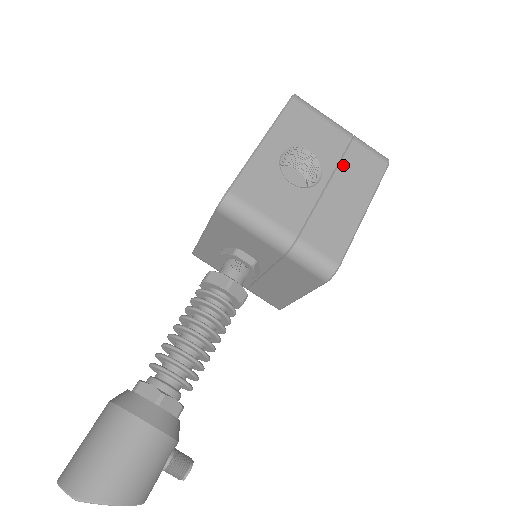
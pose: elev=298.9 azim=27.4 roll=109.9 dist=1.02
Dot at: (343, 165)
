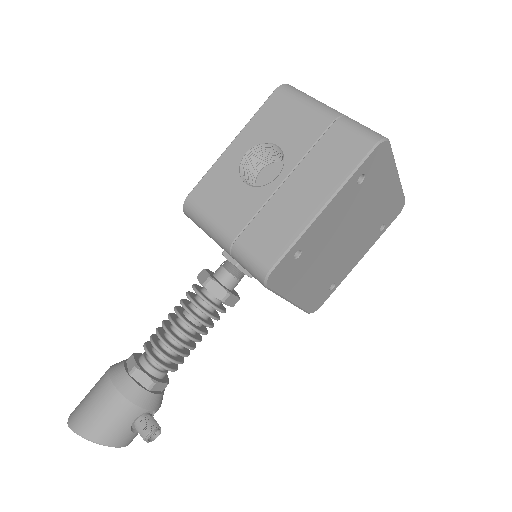
Dot at: (311, 155)
